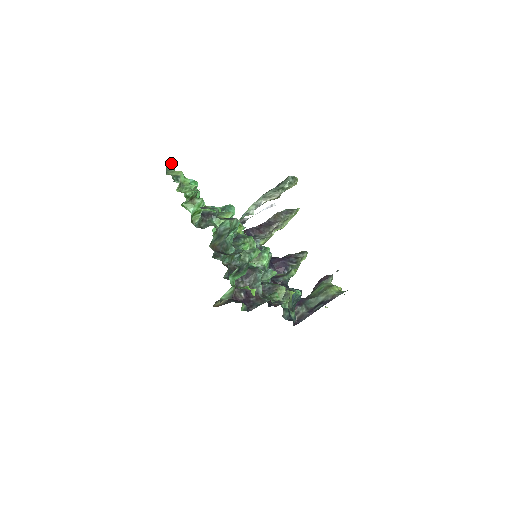
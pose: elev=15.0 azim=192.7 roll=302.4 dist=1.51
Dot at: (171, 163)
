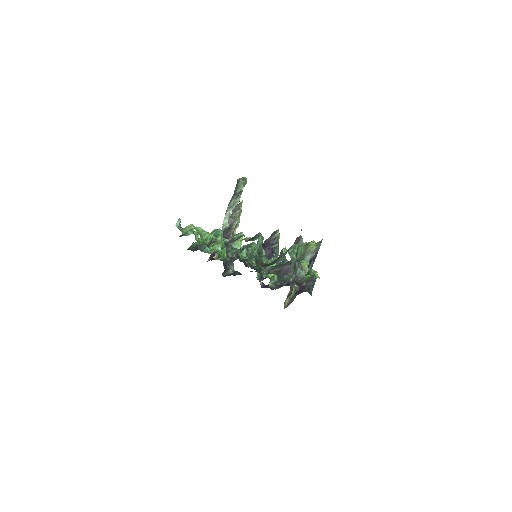
Dot at: (178, 223)
